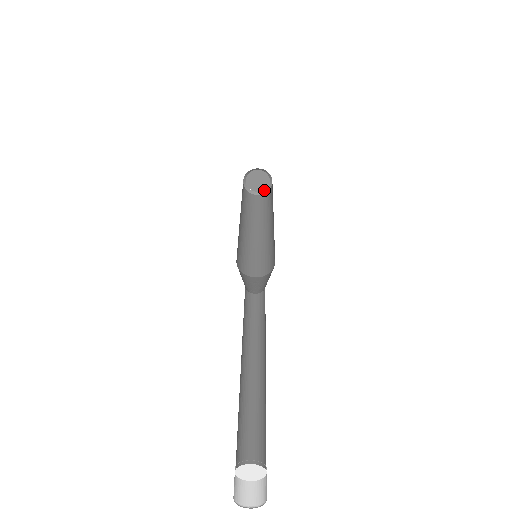
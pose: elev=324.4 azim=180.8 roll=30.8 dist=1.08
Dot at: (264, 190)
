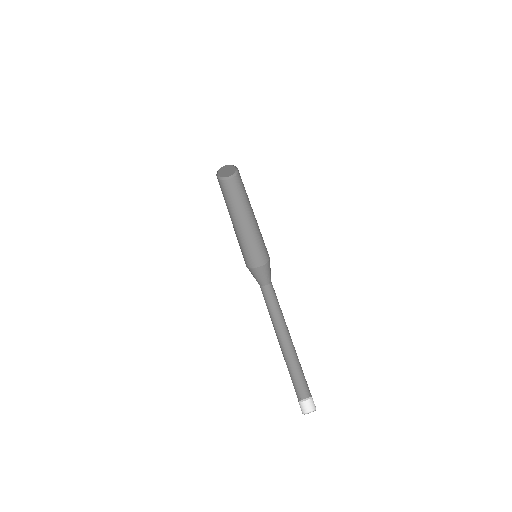
Dot at: (236, 170)
